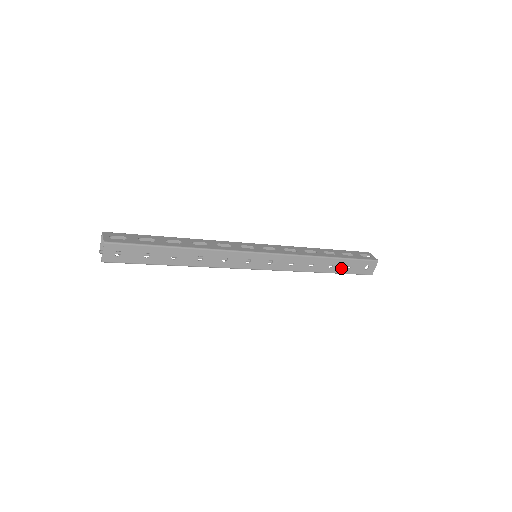
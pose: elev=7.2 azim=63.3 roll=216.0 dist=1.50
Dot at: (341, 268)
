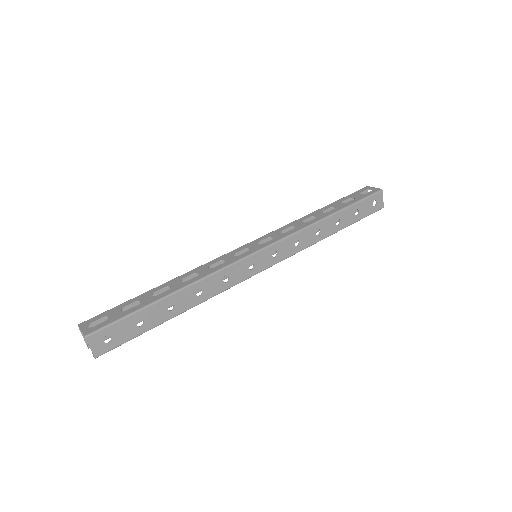
Dot at: (349, 219)
